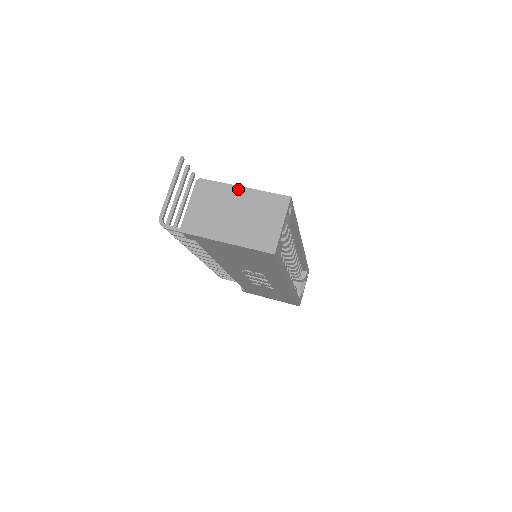
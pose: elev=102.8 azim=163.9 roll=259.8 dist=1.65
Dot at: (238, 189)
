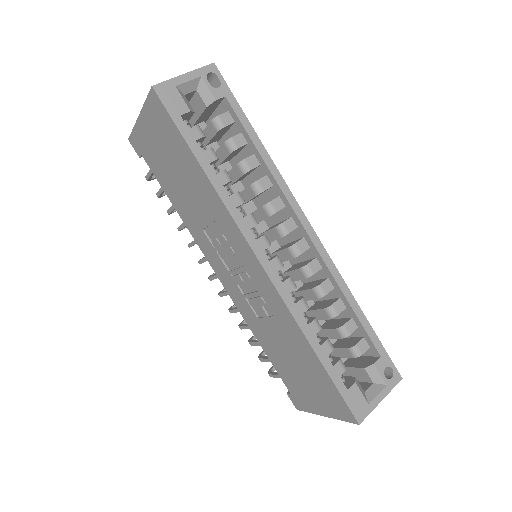
Dot at: occluded
